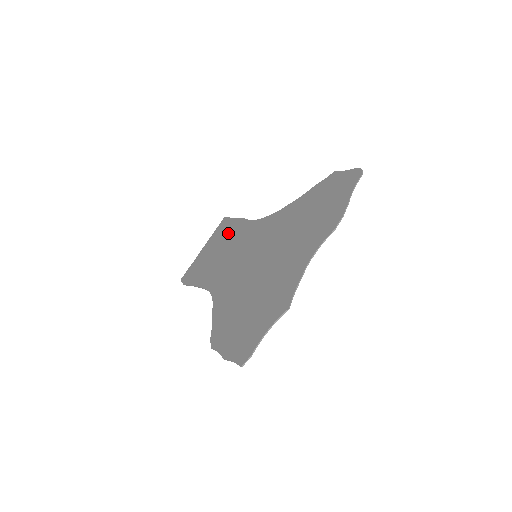
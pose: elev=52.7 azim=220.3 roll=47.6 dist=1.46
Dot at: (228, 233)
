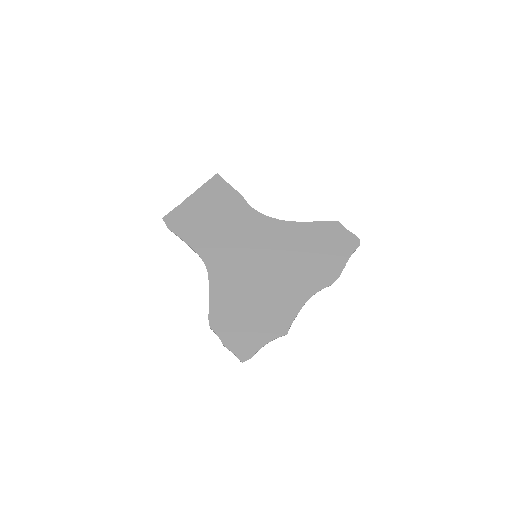
Dot at: (223, 201)
